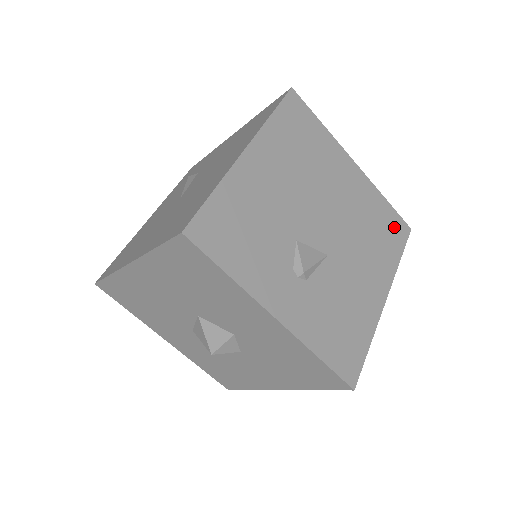
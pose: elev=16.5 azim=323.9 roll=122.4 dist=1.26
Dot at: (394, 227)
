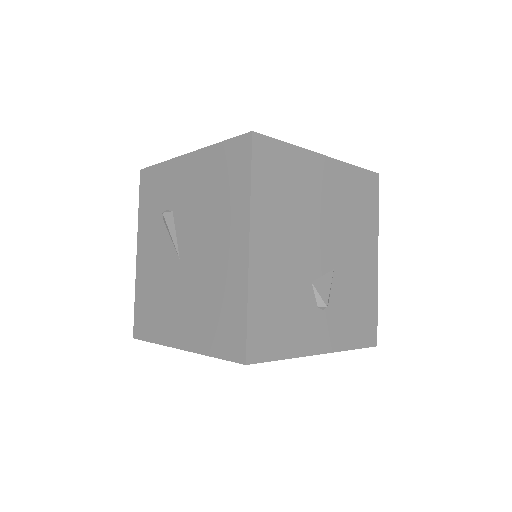
Dot at: (367, 187)
